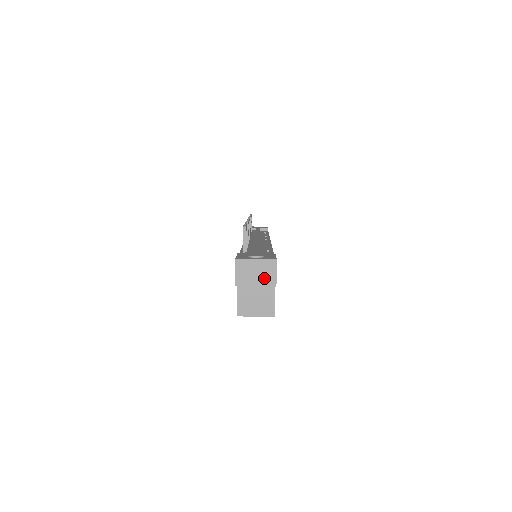
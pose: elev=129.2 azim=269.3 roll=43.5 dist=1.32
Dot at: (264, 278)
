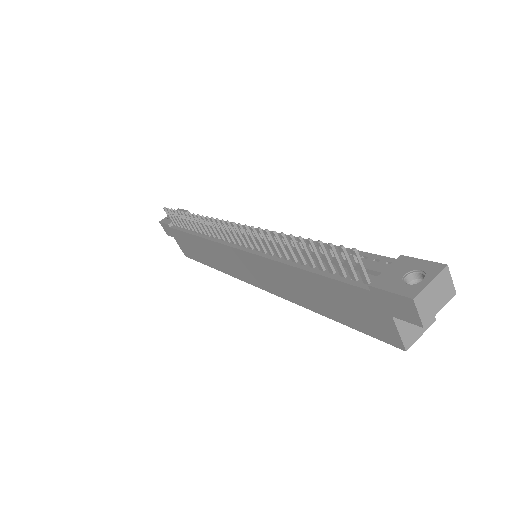
Dot at: (444, 295)
